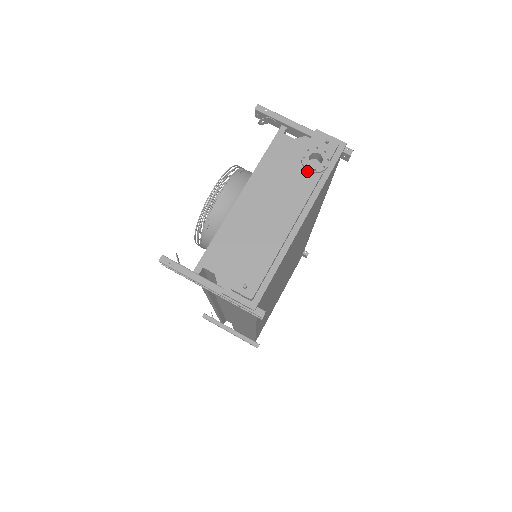
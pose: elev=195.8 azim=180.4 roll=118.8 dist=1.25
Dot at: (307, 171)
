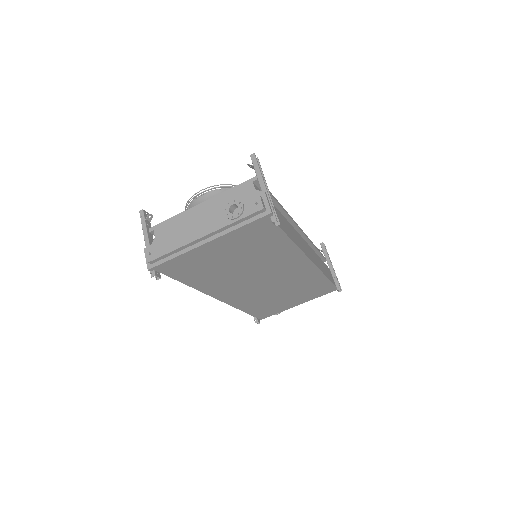
Dot at: occluded
